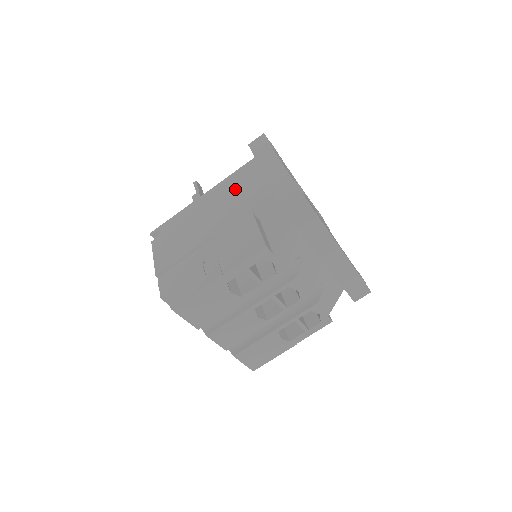
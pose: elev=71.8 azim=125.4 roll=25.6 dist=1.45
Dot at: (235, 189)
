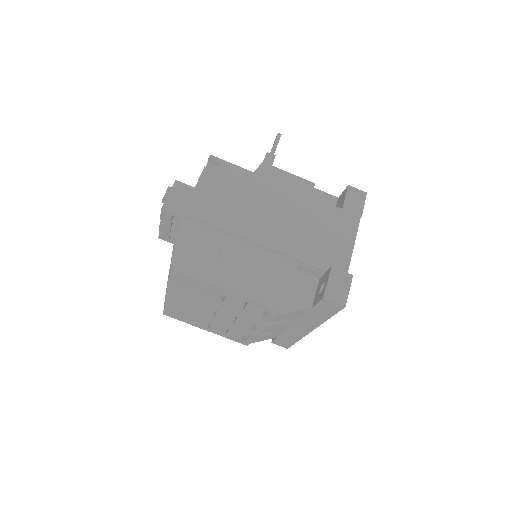
Dot at: (305, 220)
